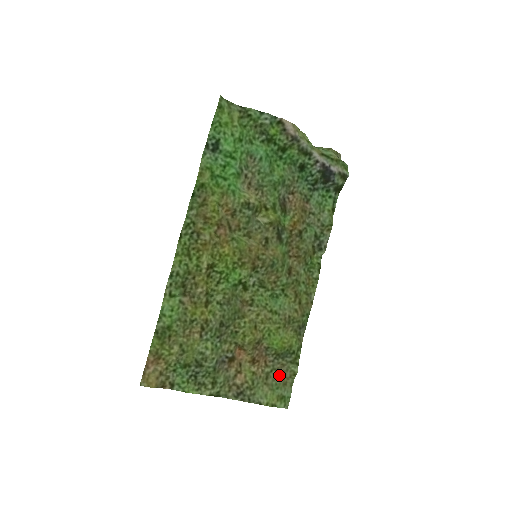
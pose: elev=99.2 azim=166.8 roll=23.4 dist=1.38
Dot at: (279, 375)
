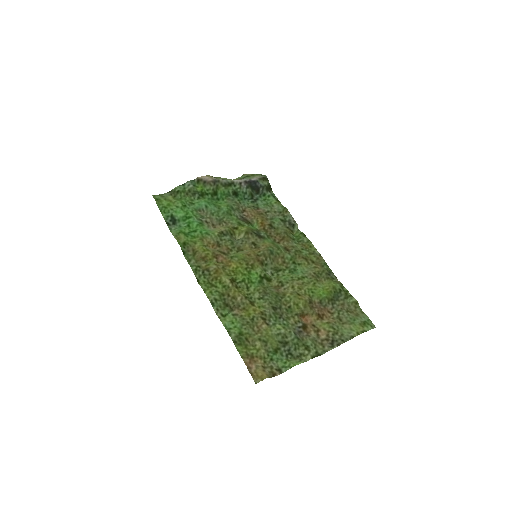
Dot at: (347, 312)
